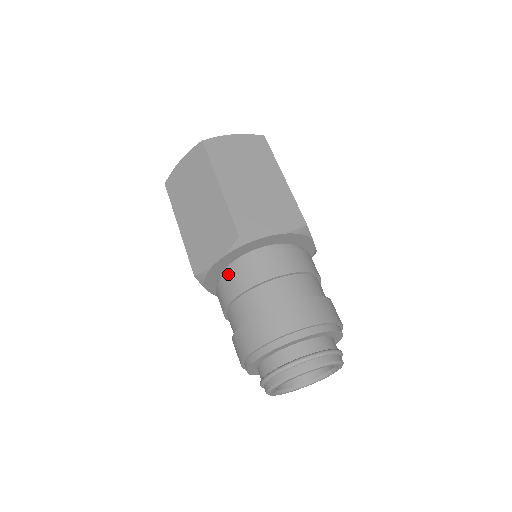
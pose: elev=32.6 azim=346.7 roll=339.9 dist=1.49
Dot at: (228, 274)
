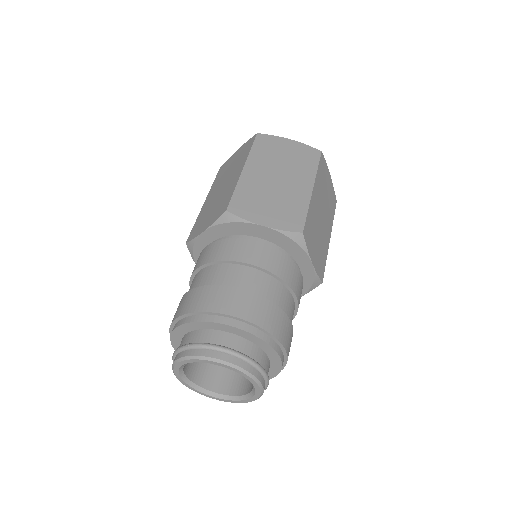
Dot at: (258, 243)
